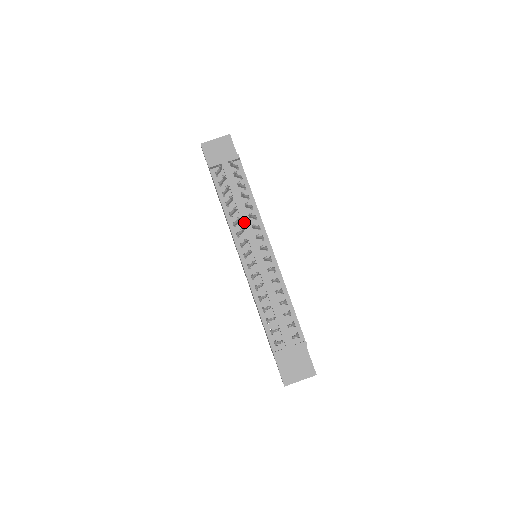
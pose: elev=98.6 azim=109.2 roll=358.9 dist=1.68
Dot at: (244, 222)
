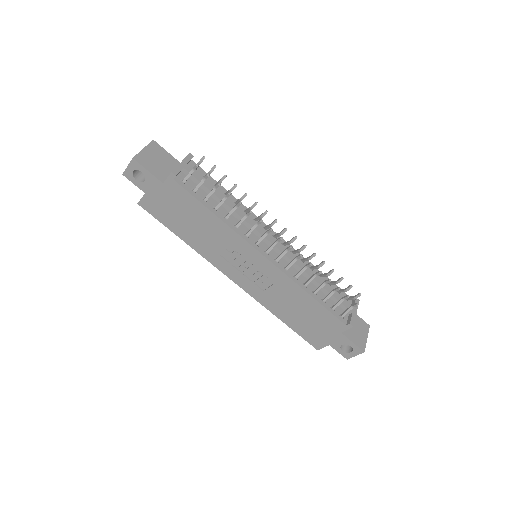
Dot at: (245, 219)
